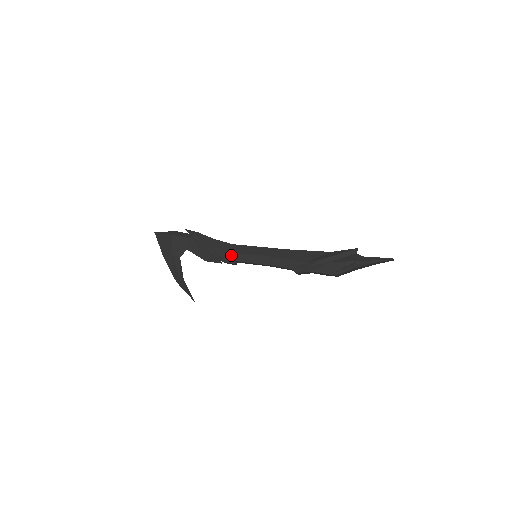
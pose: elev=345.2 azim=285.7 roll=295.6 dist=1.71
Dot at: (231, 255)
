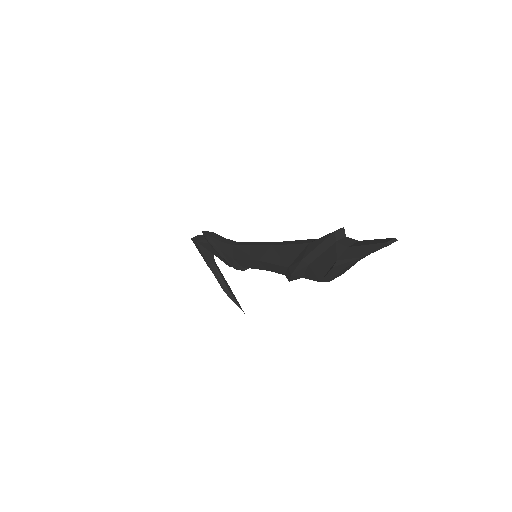
Dot at: (235, 261)
